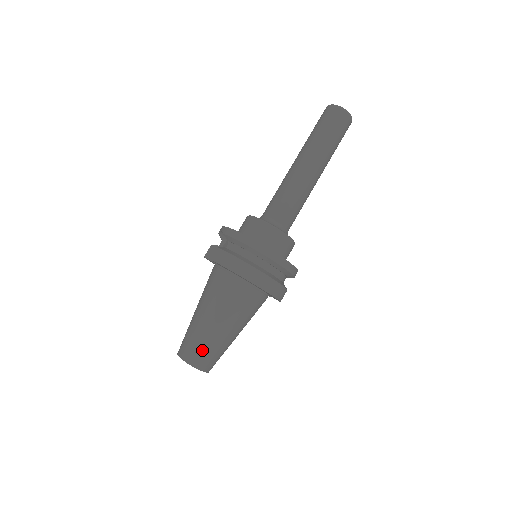
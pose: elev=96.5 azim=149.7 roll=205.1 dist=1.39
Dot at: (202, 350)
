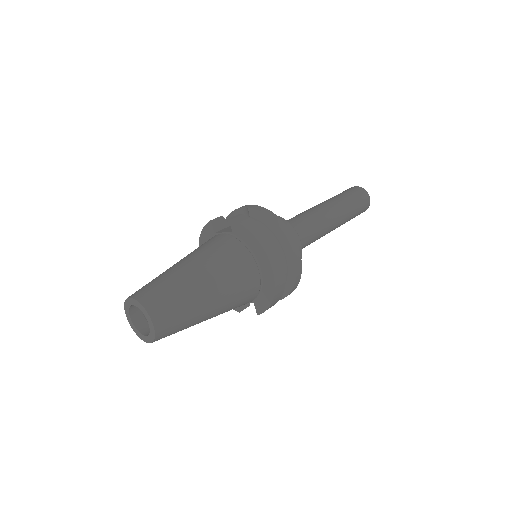
Dot at: (172, 303)
